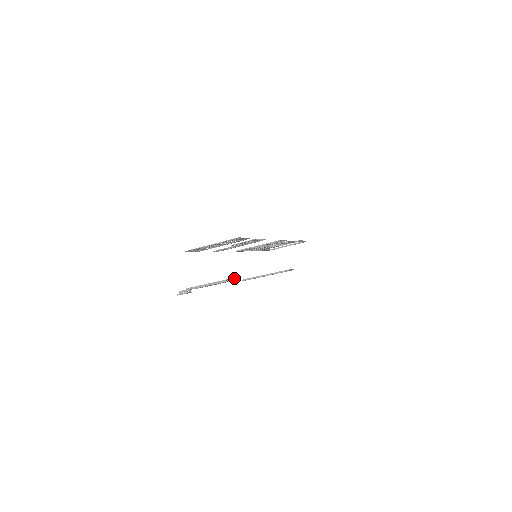
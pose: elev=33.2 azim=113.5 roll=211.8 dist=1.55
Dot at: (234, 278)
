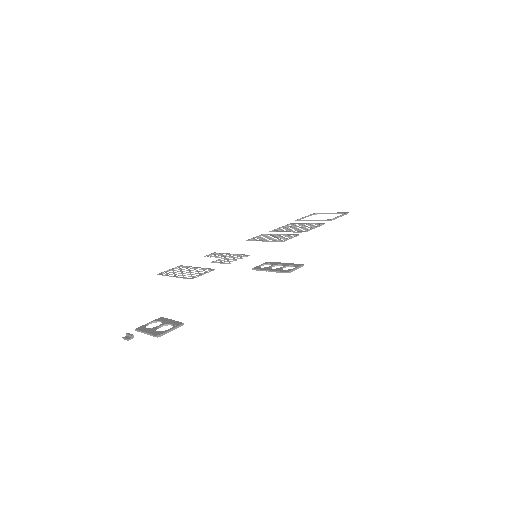
Dot at: (173, 328)
